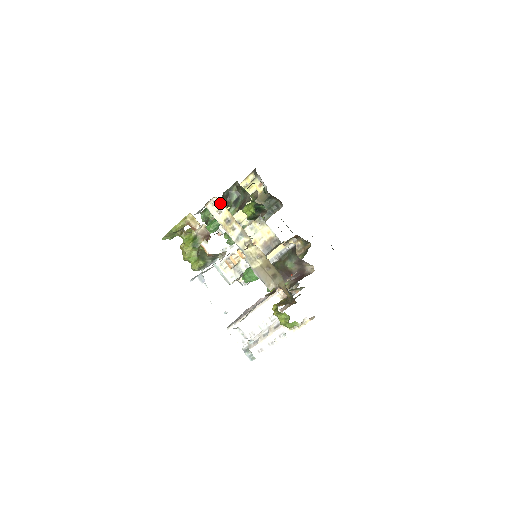
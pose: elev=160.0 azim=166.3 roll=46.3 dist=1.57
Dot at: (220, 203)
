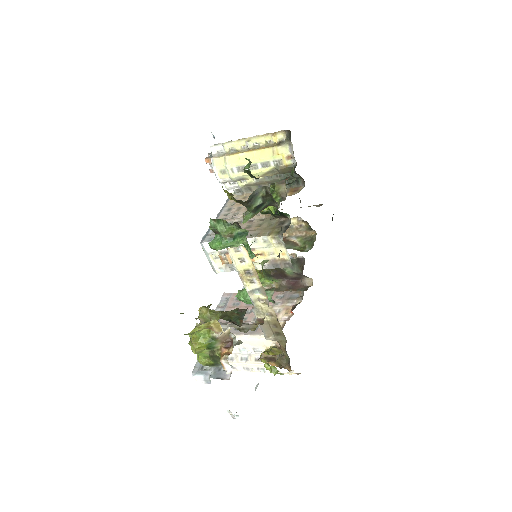
Dot at: (247, 254)
